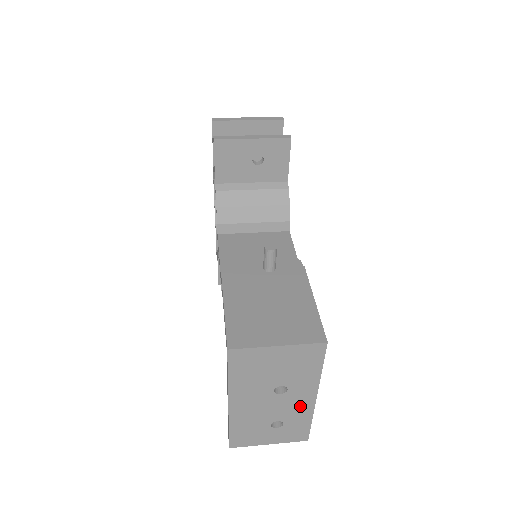
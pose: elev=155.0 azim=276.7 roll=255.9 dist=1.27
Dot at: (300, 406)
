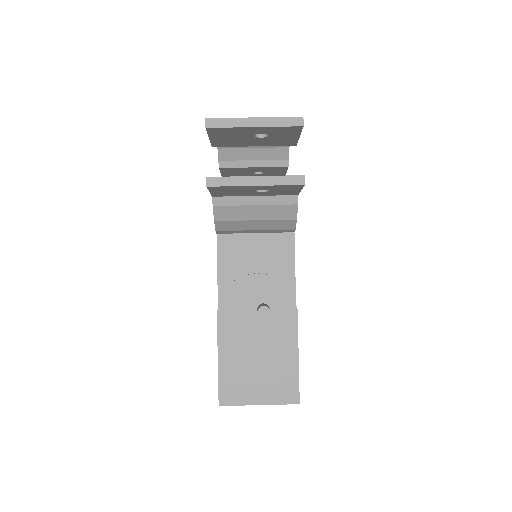
Dot at: occluded
